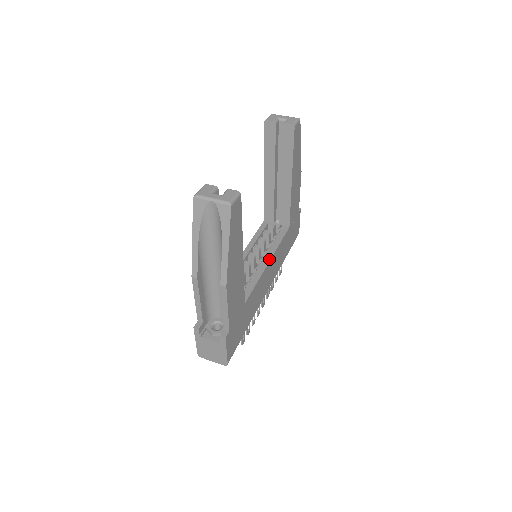
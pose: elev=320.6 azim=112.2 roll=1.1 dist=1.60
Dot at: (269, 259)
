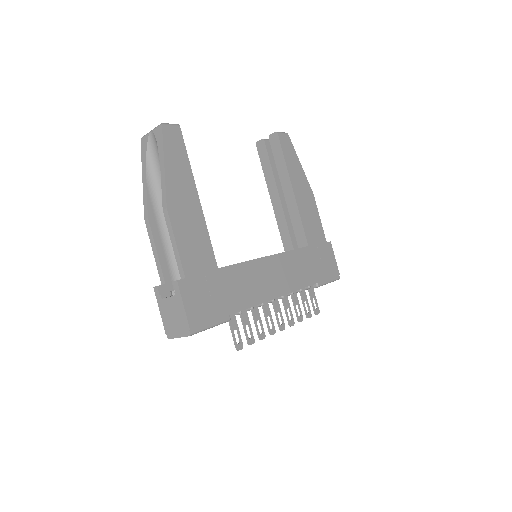
Dot at: occluded
